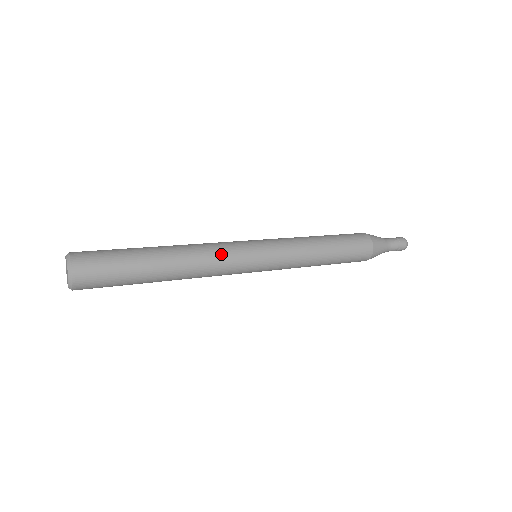
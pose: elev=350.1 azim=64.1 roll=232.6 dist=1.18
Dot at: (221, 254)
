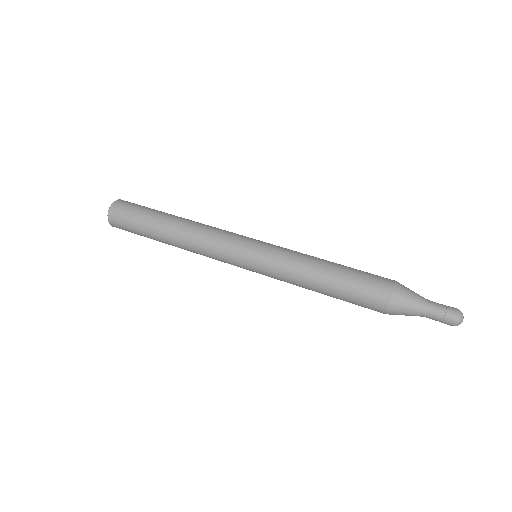
Dot at: (212, 257)
